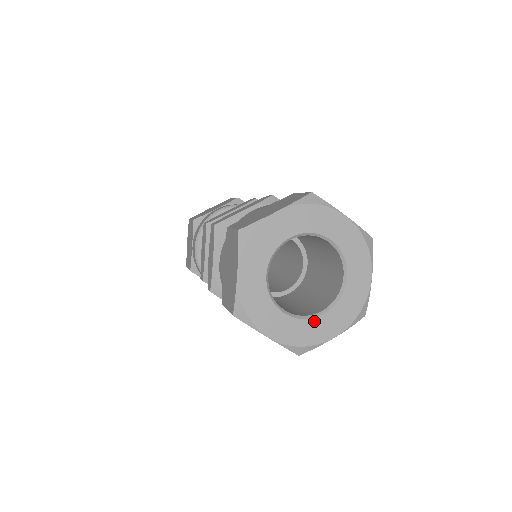
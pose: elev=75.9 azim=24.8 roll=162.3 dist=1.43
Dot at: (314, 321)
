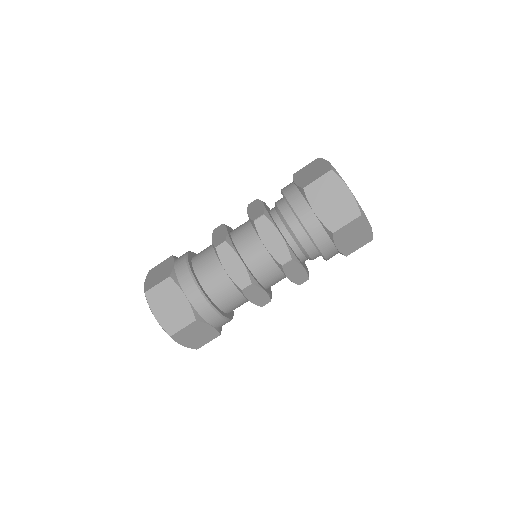
Dot at: occluded
